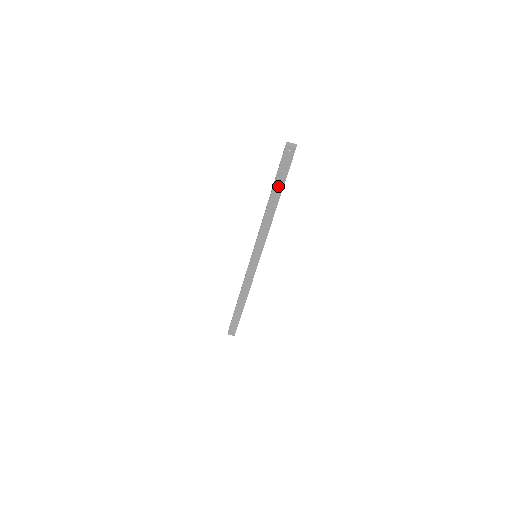
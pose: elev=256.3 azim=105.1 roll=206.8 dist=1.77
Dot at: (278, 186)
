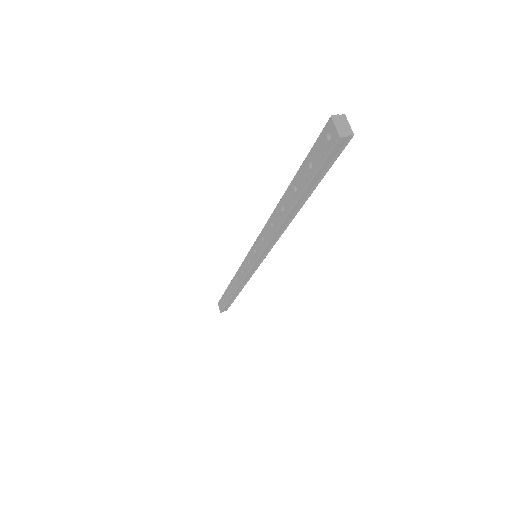
Dot at: (298, 184)
